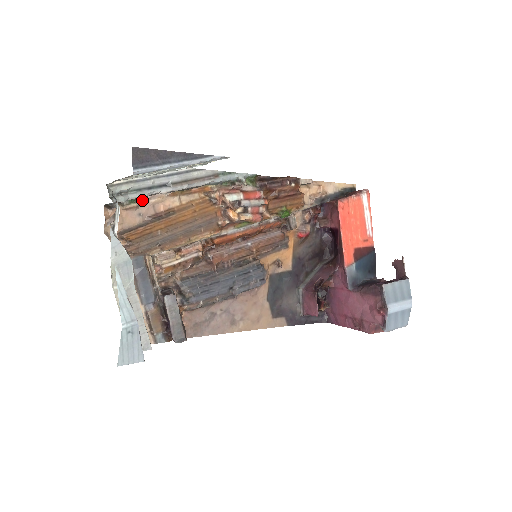
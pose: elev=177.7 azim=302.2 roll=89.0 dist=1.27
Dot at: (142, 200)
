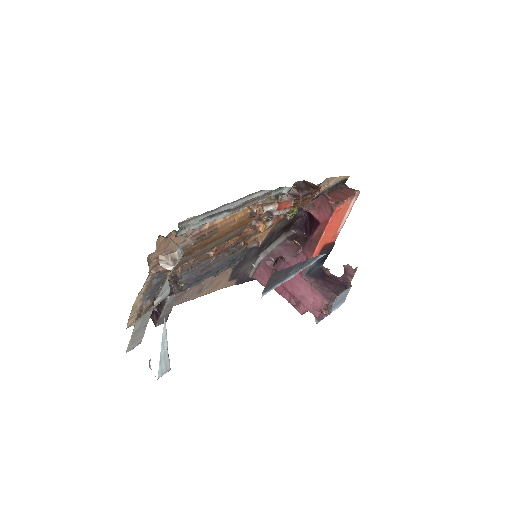
Dot at: occluded
